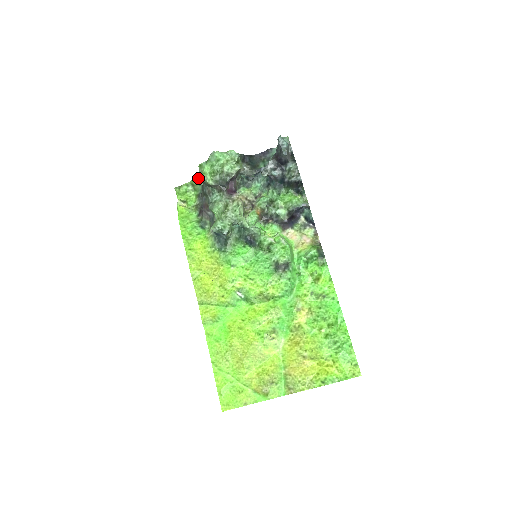
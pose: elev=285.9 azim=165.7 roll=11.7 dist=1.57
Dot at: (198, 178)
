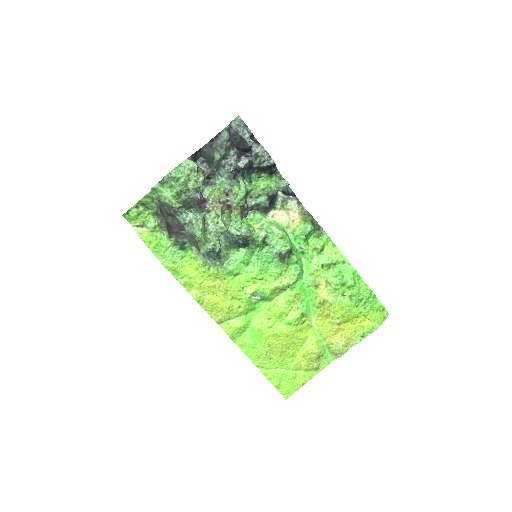
Dot at: (147, 196)
